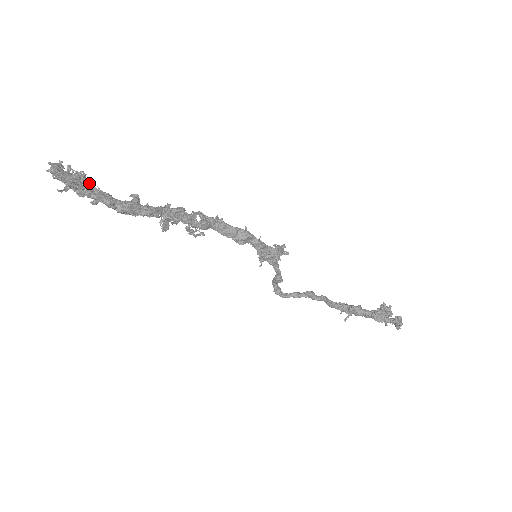
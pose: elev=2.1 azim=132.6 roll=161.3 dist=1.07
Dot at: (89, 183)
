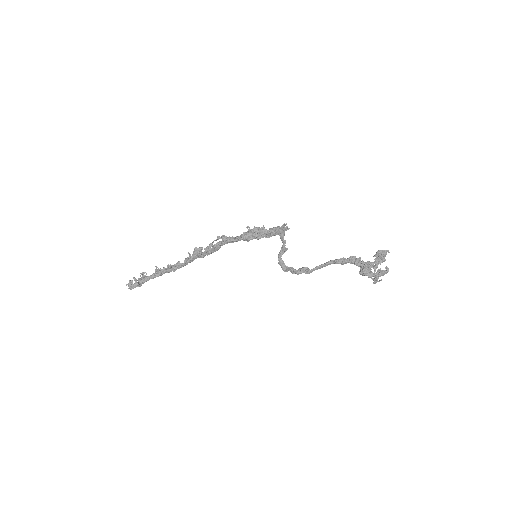
Dot at: (146, 278)
